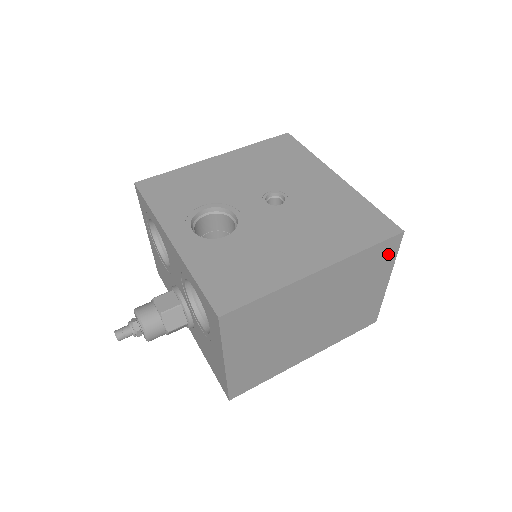
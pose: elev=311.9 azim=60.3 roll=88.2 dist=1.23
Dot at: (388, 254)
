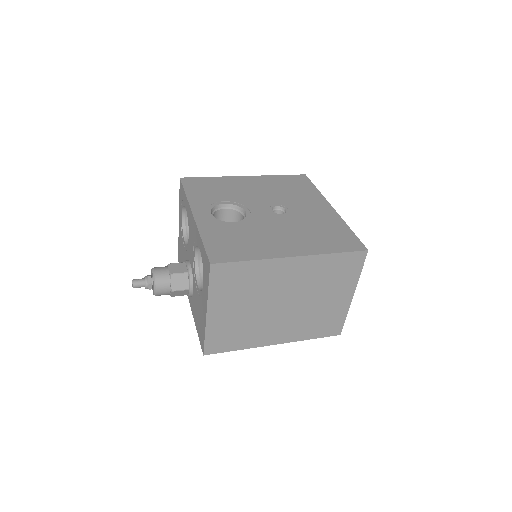
Dot at: (354, 267)
